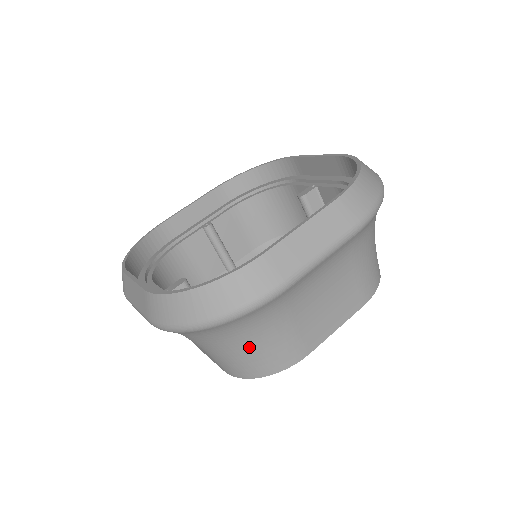
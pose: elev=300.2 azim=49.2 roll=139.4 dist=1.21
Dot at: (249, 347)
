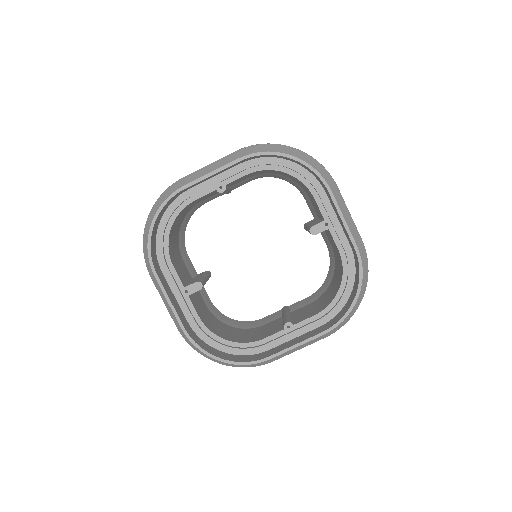
Dot at: occluded
